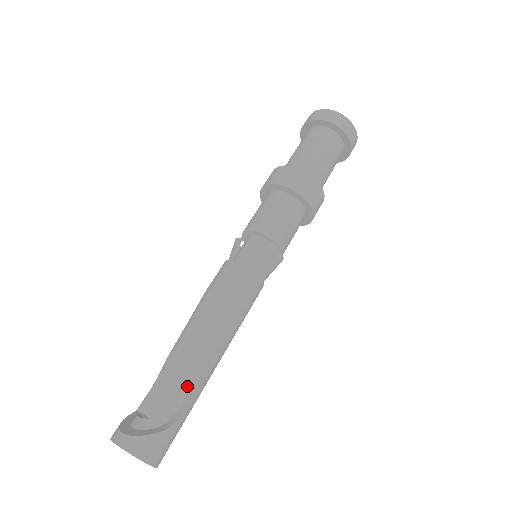
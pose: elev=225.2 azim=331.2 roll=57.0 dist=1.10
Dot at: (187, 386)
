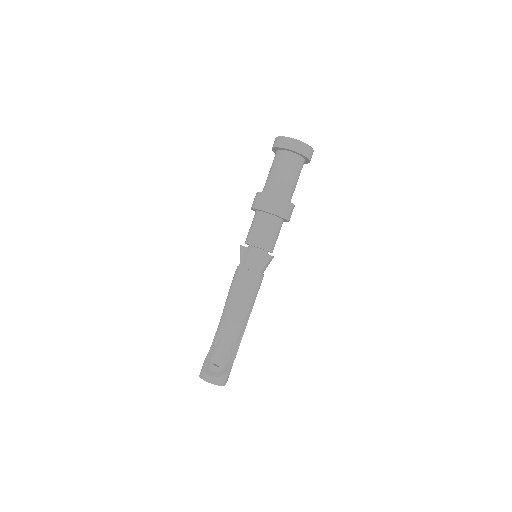
Dot at: (235, 345)
